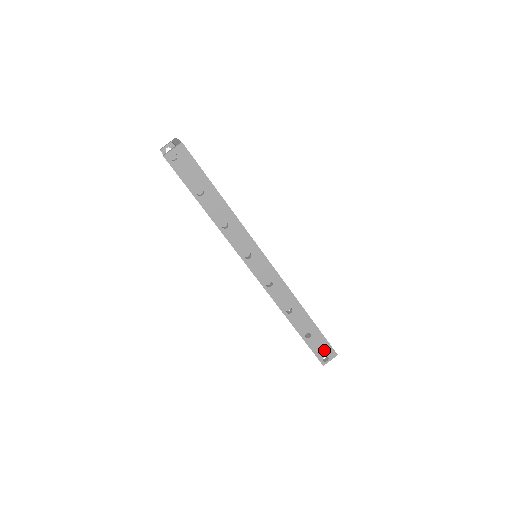
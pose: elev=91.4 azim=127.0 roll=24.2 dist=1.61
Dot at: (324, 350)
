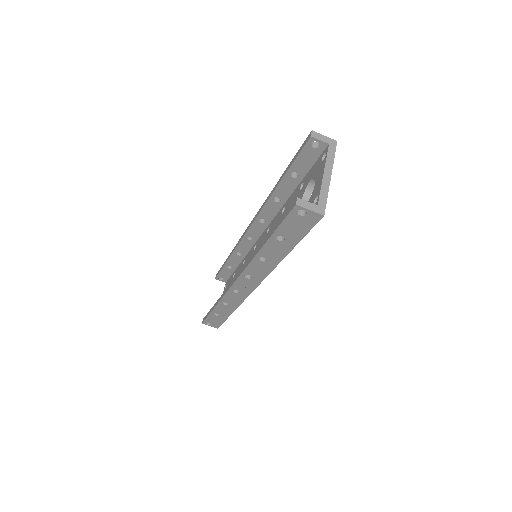
Dot at: (214, 322)
